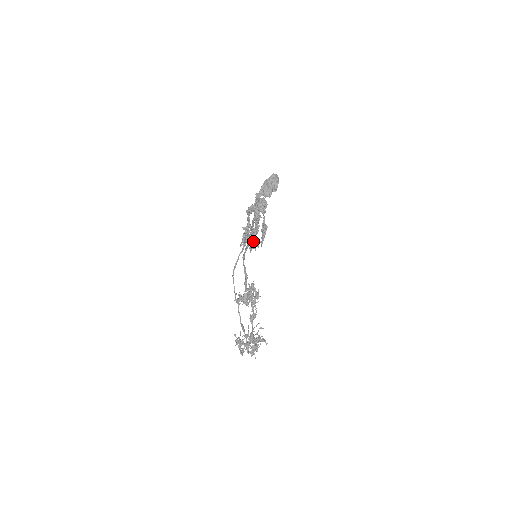
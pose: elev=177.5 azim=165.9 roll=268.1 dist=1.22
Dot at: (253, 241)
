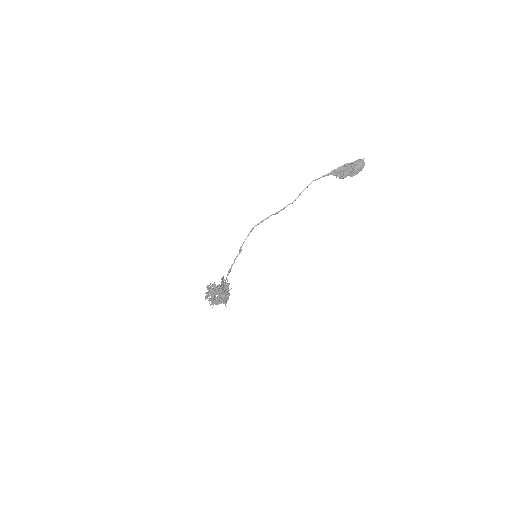
Dot at: (213, 301)
